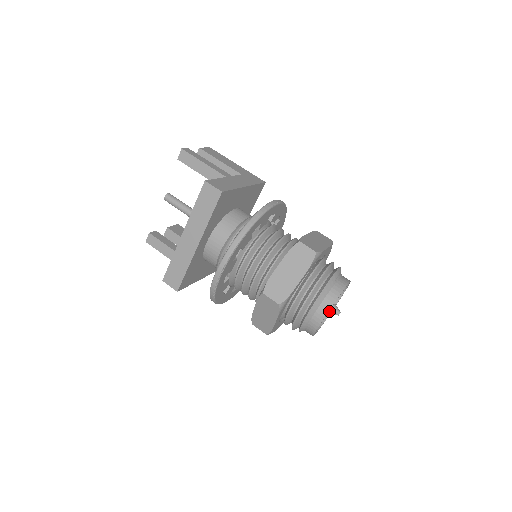
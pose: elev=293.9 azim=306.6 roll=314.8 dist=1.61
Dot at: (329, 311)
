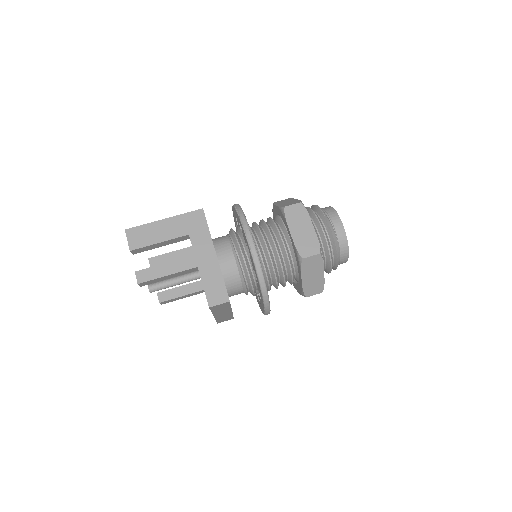
Dot at: occluded
